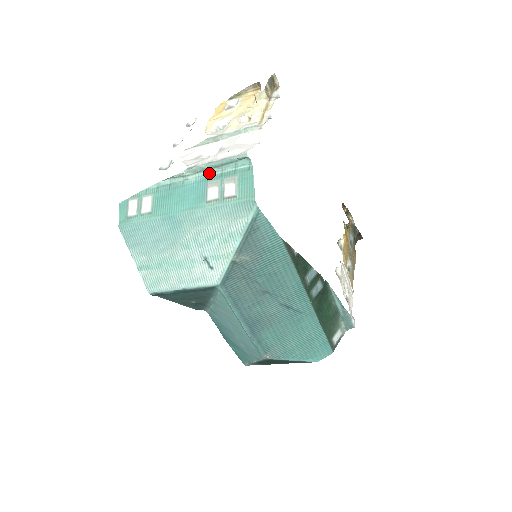
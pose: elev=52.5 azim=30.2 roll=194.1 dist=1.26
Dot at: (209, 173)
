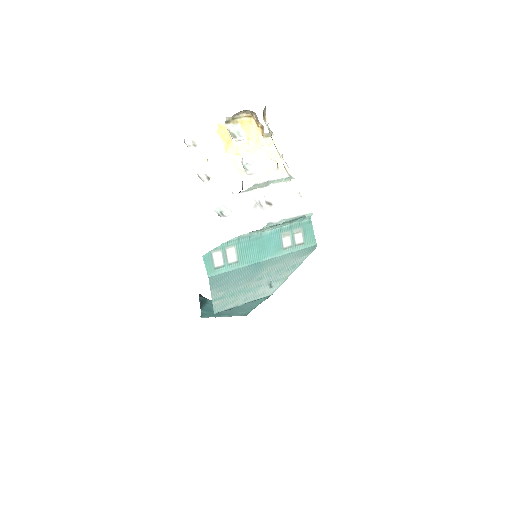
Dot at: (281, 226)
